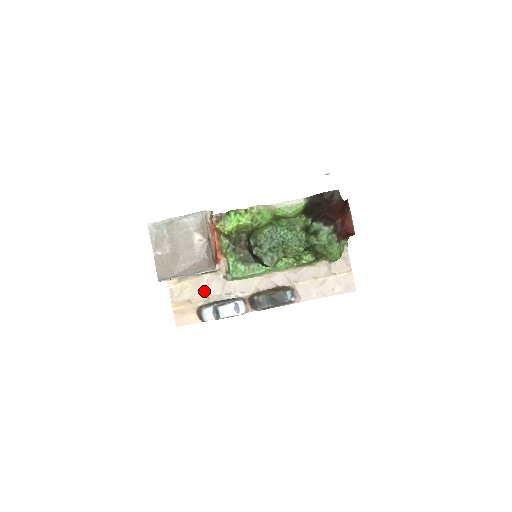
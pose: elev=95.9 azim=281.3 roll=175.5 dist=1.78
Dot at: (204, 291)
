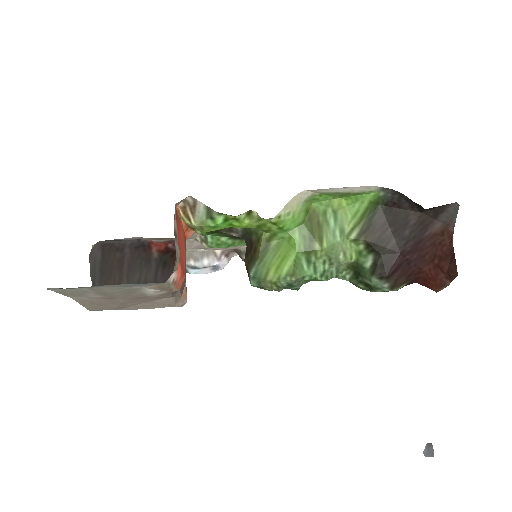
Dot at: occluded
